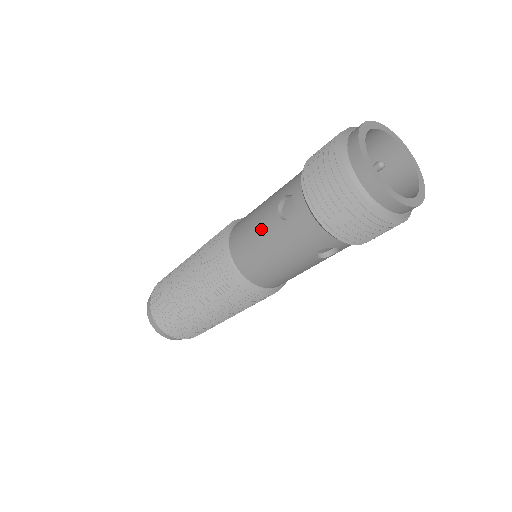
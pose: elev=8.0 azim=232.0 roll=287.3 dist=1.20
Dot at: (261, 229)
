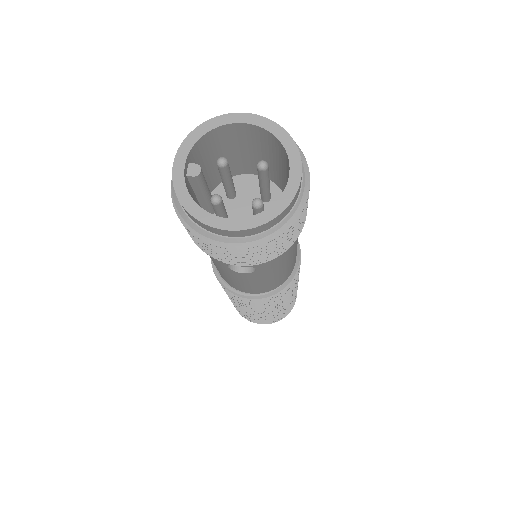
Dot at: occluded
